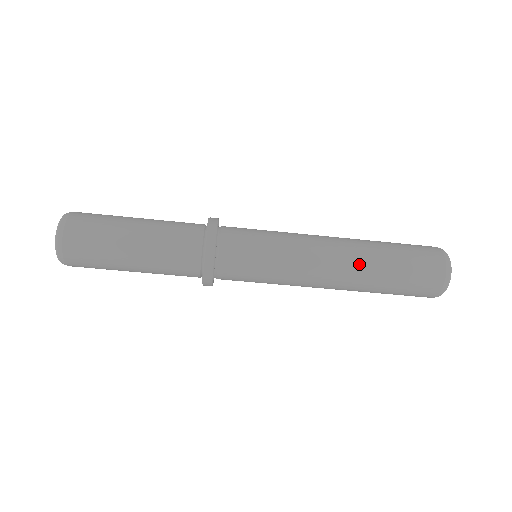
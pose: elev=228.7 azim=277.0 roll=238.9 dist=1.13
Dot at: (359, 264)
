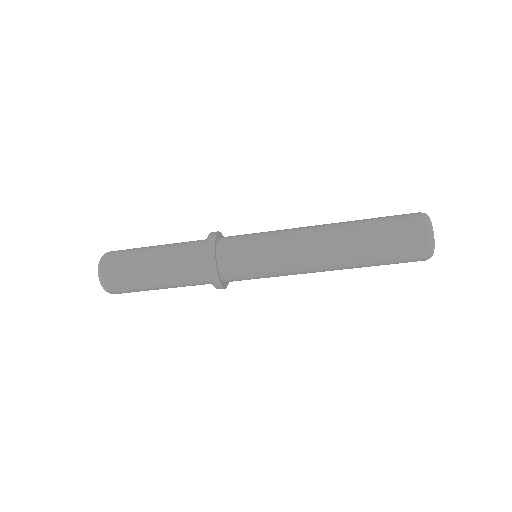
Dot at: (343, 266)
